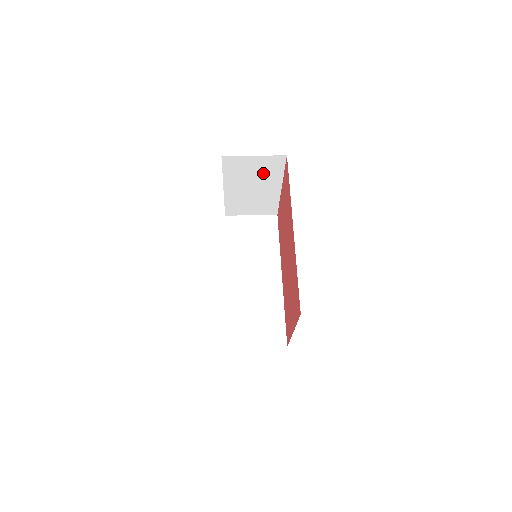
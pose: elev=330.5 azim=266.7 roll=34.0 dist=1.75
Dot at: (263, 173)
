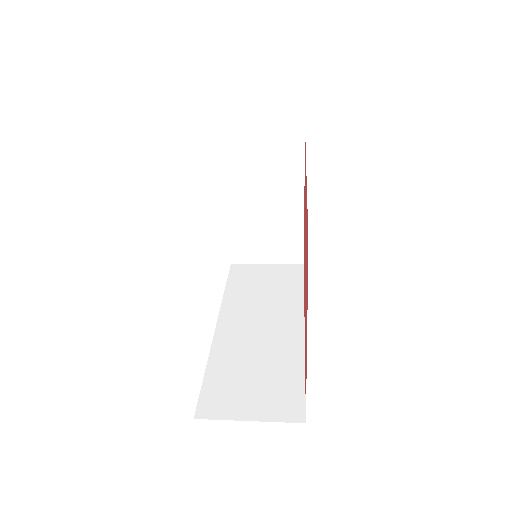
Dot at: (276, 167)
